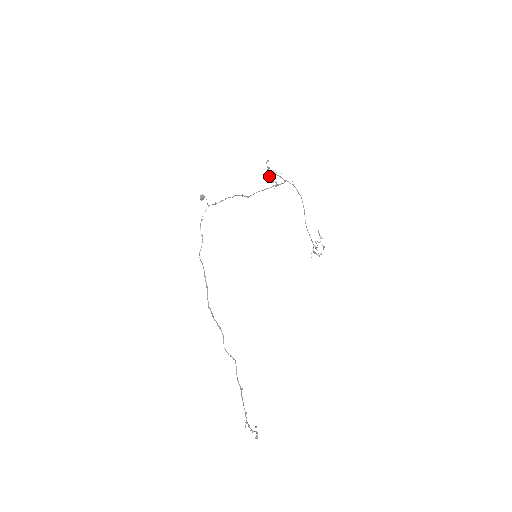
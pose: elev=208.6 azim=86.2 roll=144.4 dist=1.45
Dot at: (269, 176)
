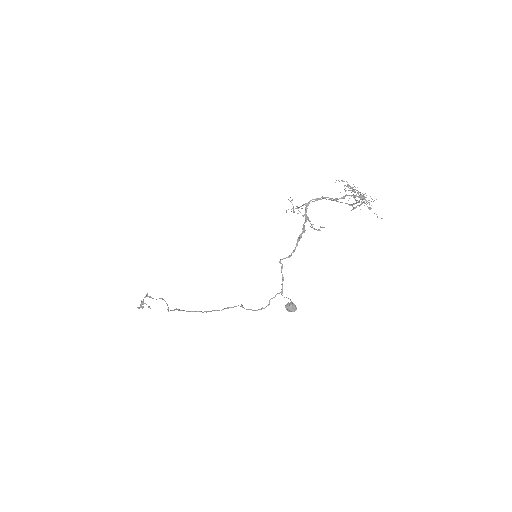
Dot at: (356, 201)
